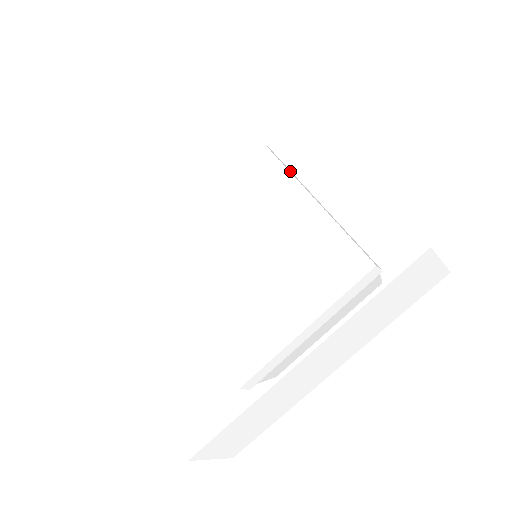
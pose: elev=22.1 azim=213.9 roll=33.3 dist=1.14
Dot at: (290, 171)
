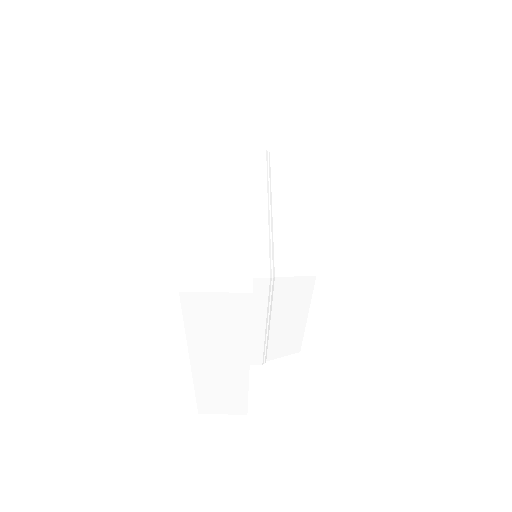
Dot at: (260, 175)
